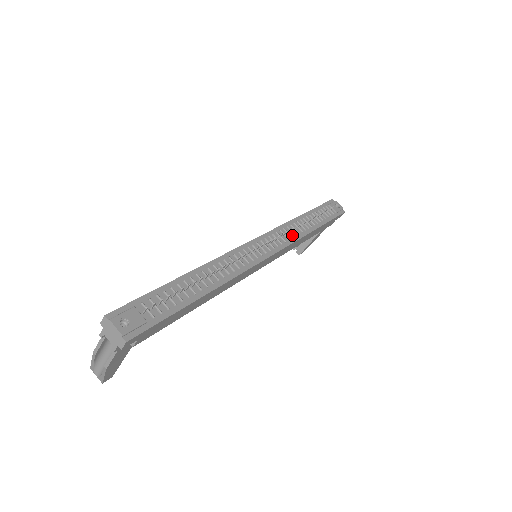
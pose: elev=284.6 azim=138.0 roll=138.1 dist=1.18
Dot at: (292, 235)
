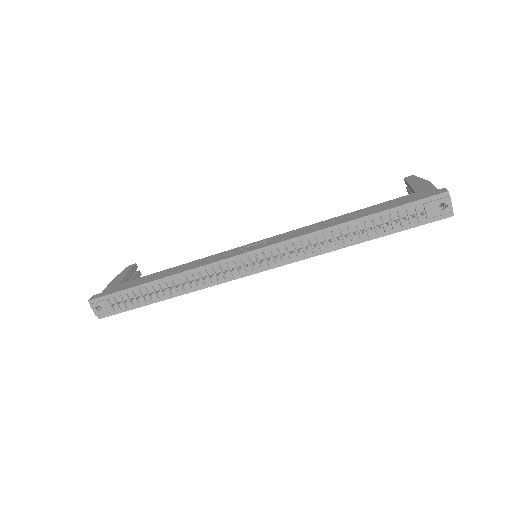
Dot at: (308, 250)
